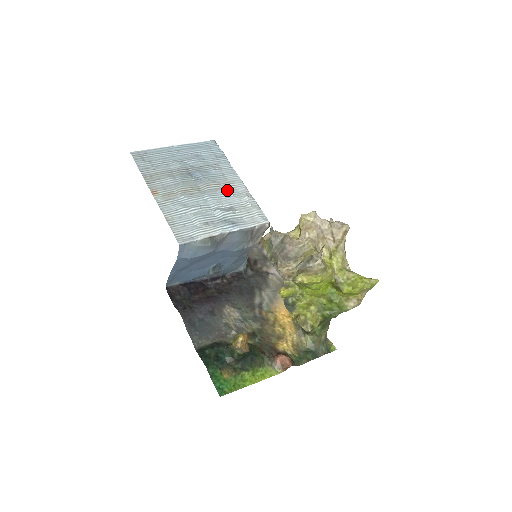
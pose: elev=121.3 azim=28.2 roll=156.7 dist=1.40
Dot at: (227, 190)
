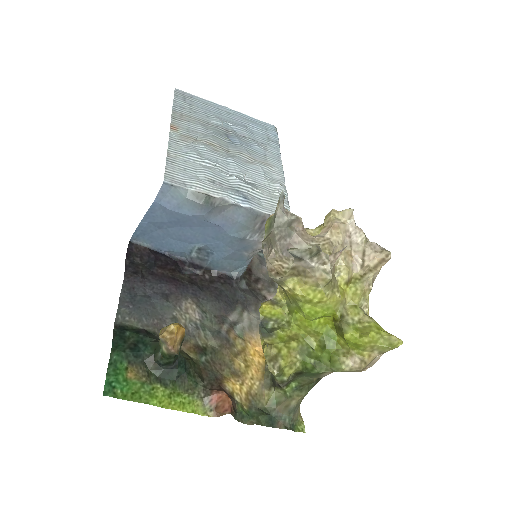
Dot at: (260, 168)
